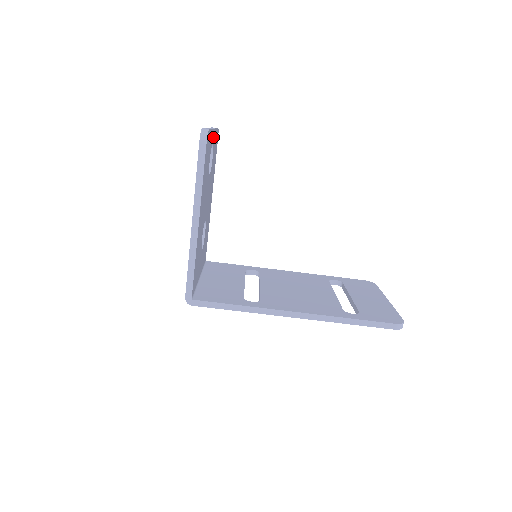
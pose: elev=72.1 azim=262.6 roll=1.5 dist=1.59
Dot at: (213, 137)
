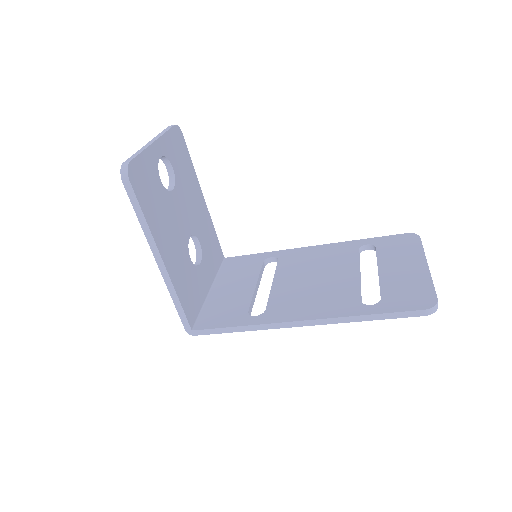
Dot at: (158, 150)
